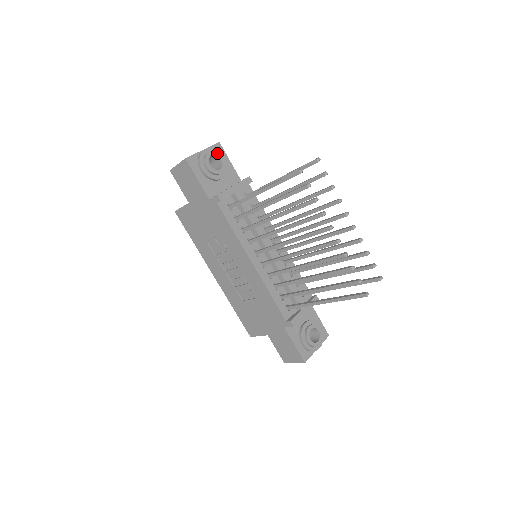
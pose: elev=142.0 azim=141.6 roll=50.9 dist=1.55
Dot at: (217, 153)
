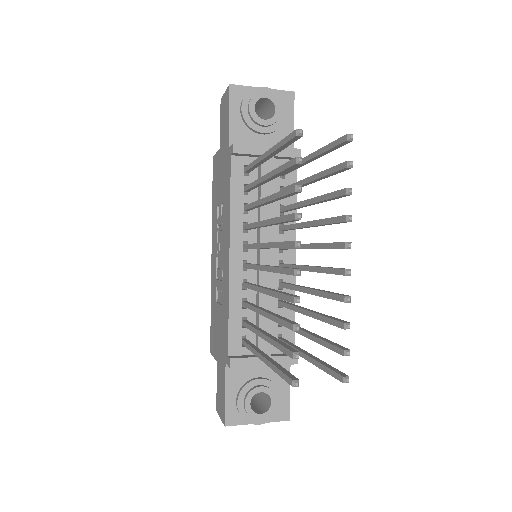
Dot at: (276, 99)
